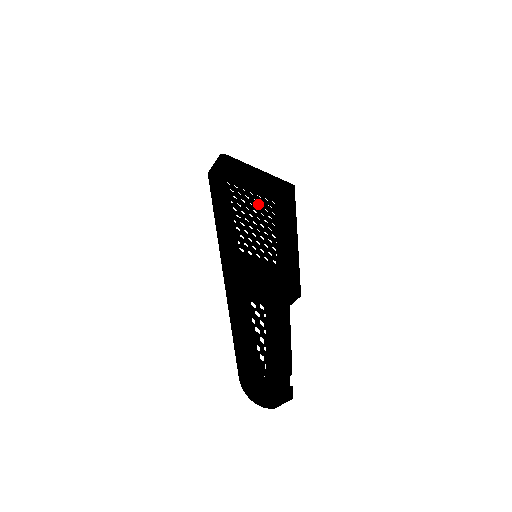
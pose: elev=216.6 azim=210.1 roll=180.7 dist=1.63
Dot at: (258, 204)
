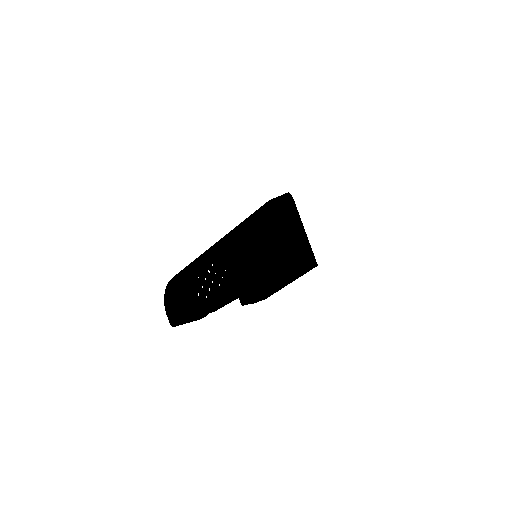
Dot at: (283, 250)
